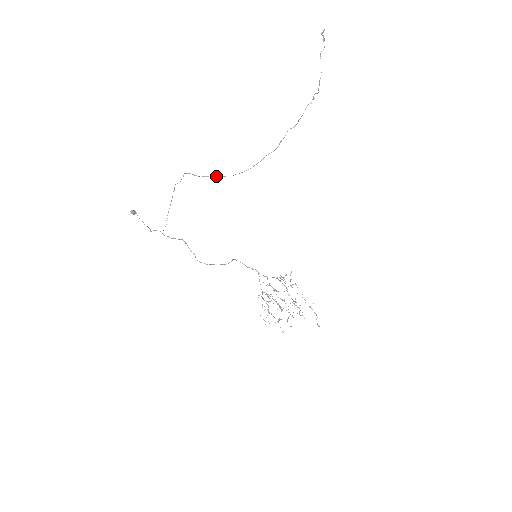
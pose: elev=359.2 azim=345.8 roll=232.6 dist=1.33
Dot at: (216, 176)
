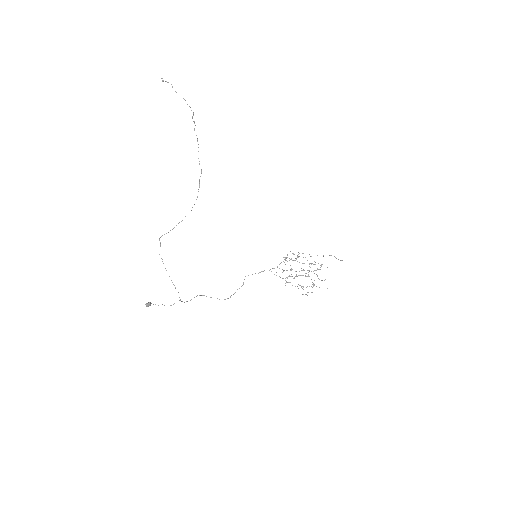
Dot at: (181, 221)
